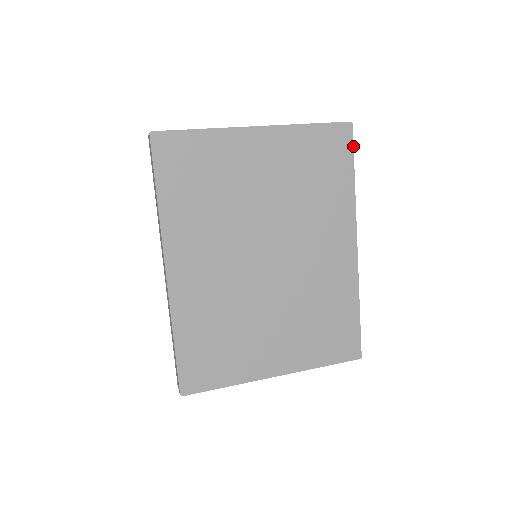
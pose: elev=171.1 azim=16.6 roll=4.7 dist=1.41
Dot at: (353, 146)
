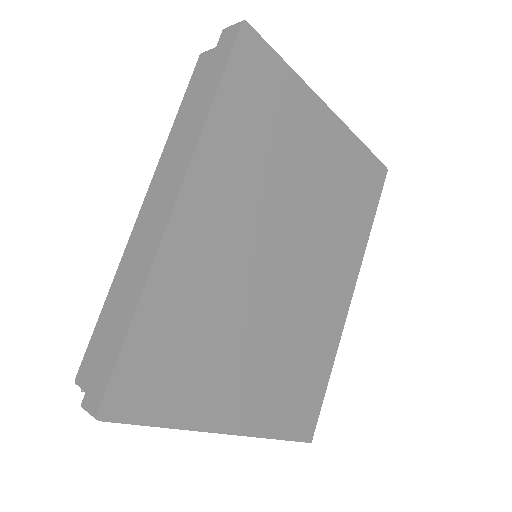
Dot at: (381, 192)
